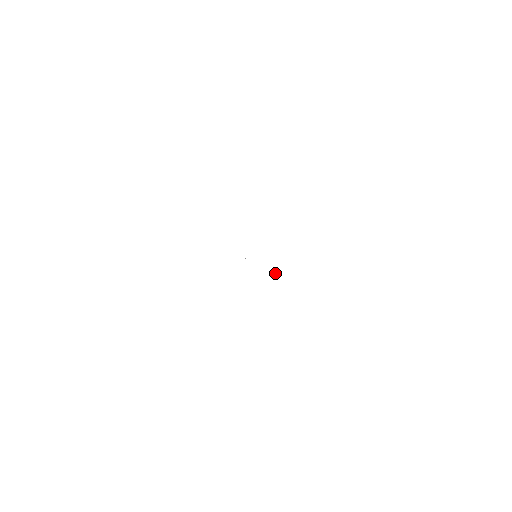
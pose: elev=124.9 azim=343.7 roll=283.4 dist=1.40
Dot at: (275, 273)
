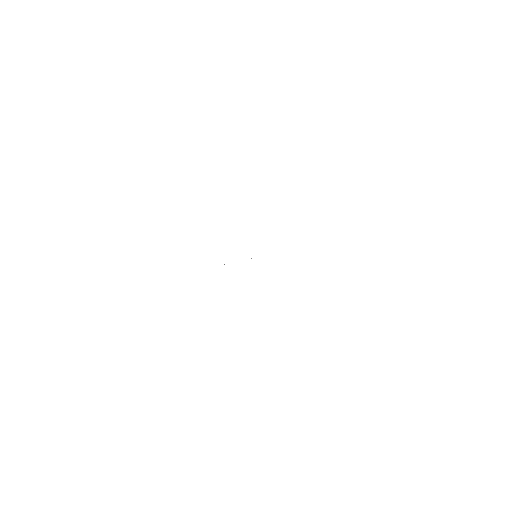
Dot at: occluded
